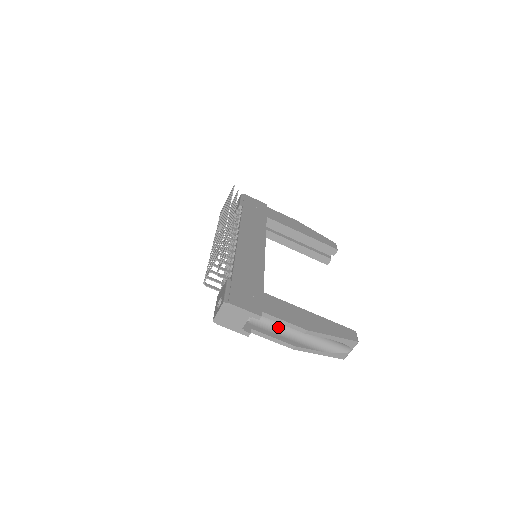
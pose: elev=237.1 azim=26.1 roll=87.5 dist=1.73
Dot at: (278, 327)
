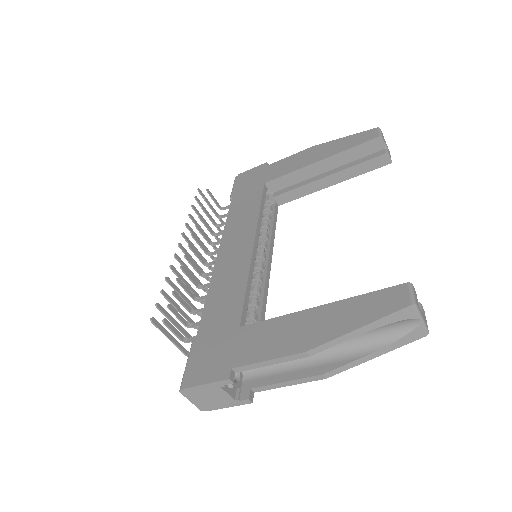
Dot at: occluded
